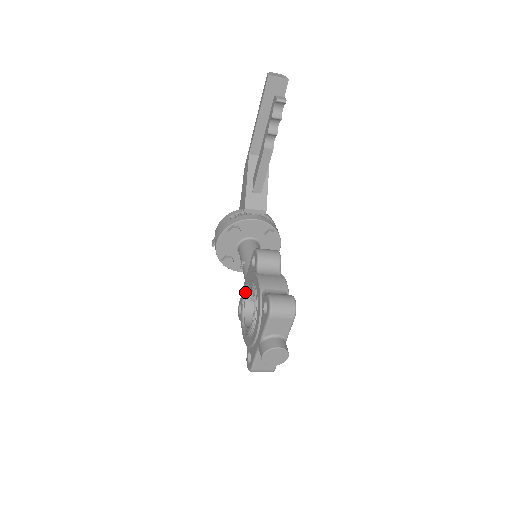
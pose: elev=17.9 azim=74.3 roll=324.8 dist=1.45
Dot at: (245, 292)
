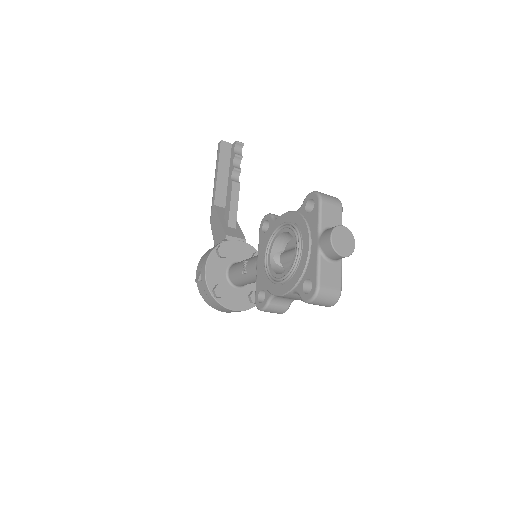
Dot at: (267, 256)
